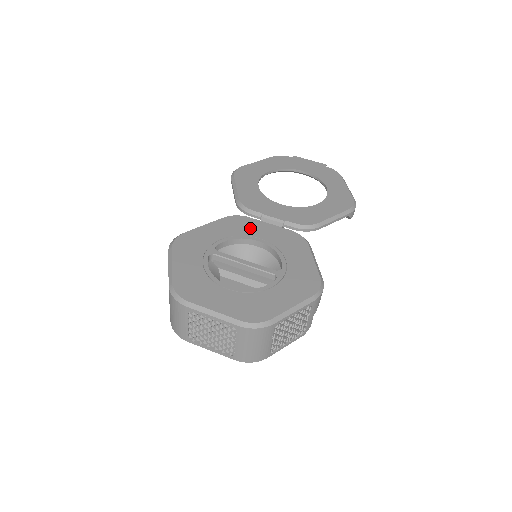
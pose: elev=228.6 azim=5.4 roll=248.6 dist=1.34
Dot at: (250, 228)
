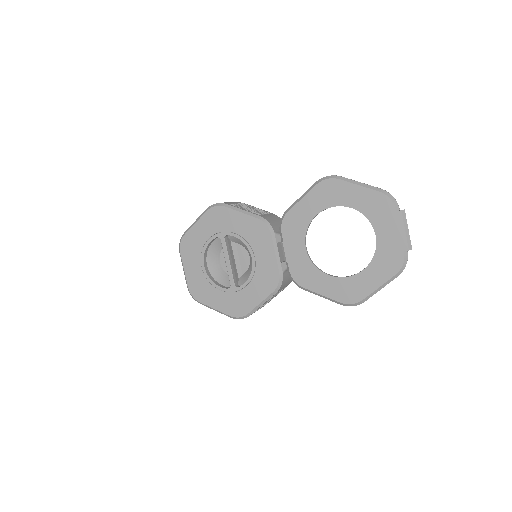
Dot at: (260, 244)
